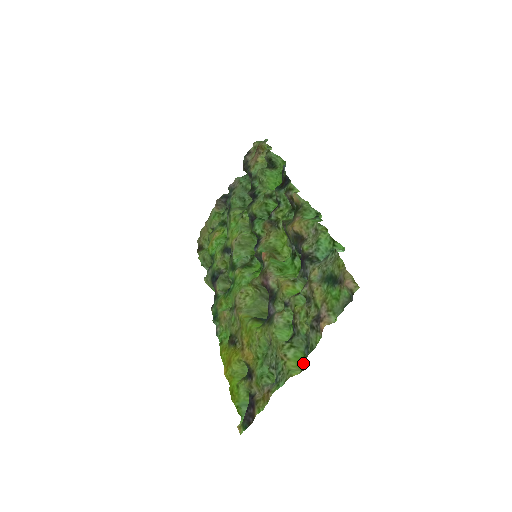
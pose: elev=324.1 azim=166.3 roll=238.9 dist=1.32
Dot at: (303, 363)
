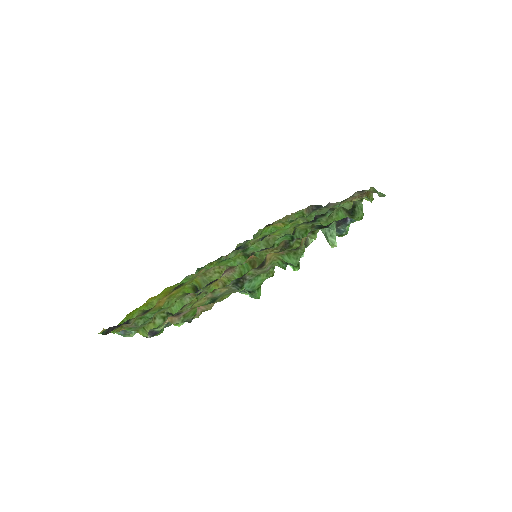
Dot at: (156, 335)
